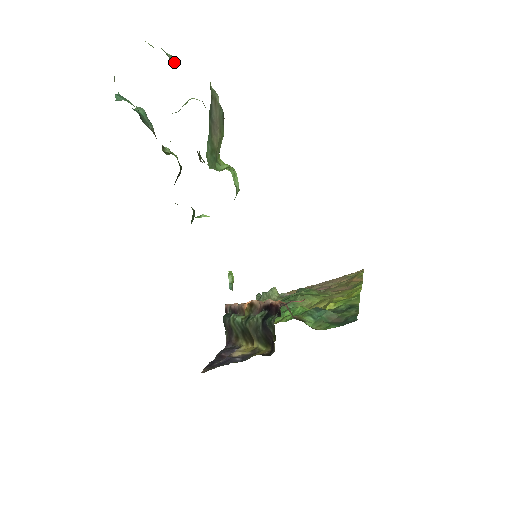
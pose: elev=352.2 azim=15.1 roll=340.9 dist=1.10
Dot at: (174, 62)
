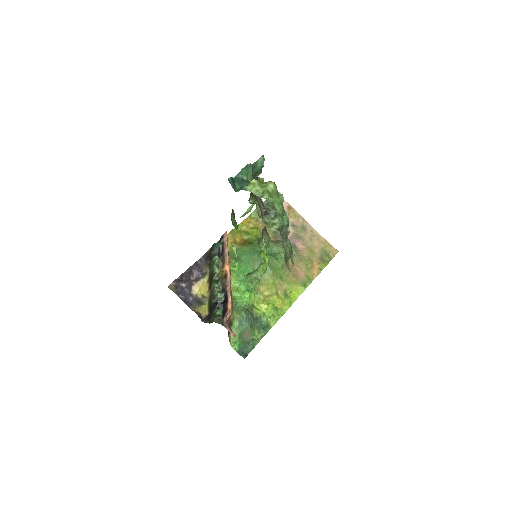
Dot at: (283, 233)
